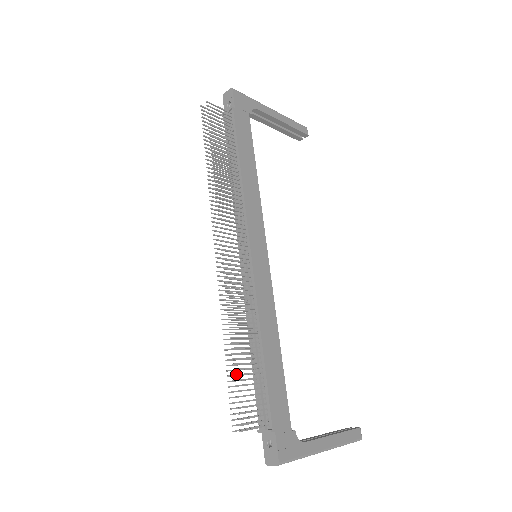
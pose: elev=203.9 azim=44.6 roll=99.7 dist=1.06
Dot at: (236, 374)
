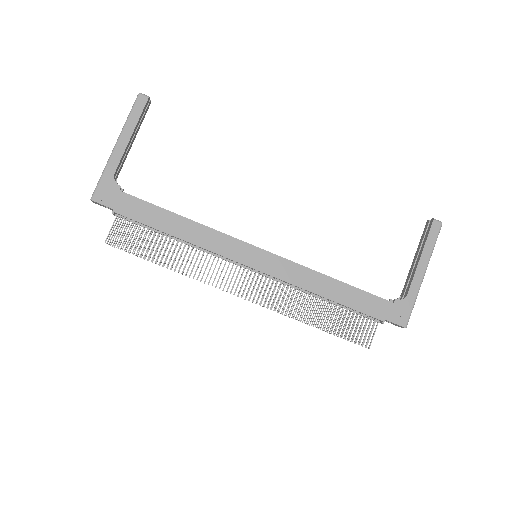
Dot at: (333, 333)
